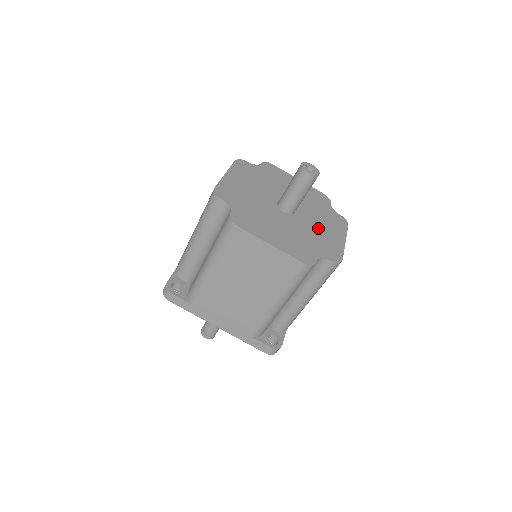
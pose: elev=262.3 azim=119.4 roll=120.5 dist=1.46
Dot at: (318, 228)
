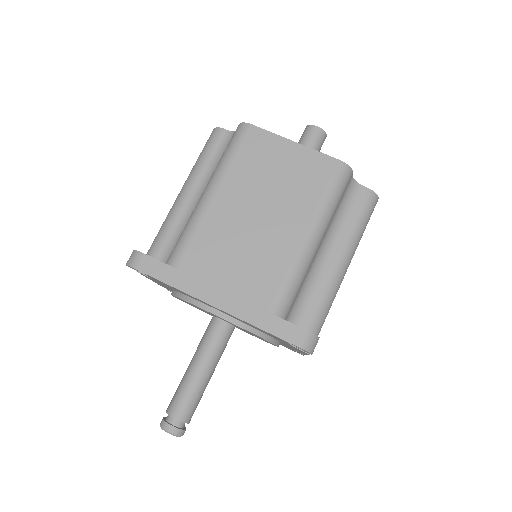
Dot at: occluded
